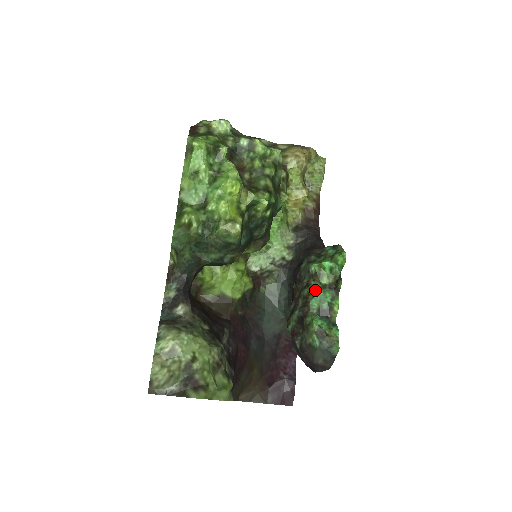
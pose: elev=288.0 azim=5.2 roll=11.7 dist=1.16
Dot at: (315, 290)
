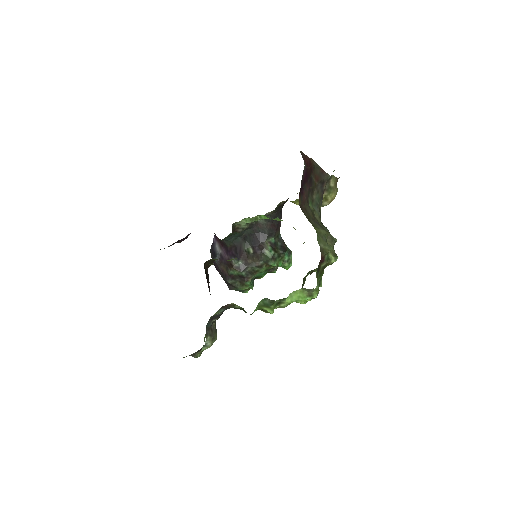
Dot at: (262, 272)
